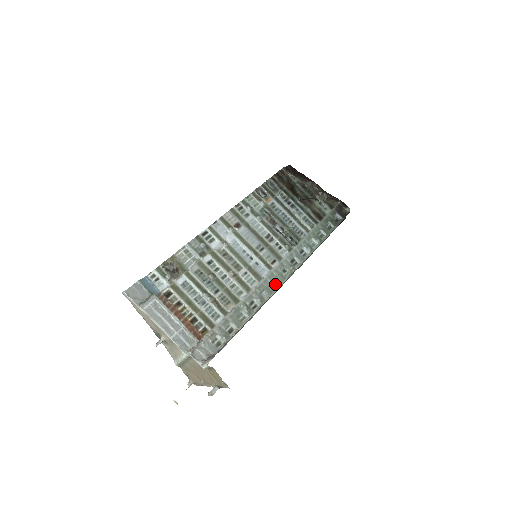
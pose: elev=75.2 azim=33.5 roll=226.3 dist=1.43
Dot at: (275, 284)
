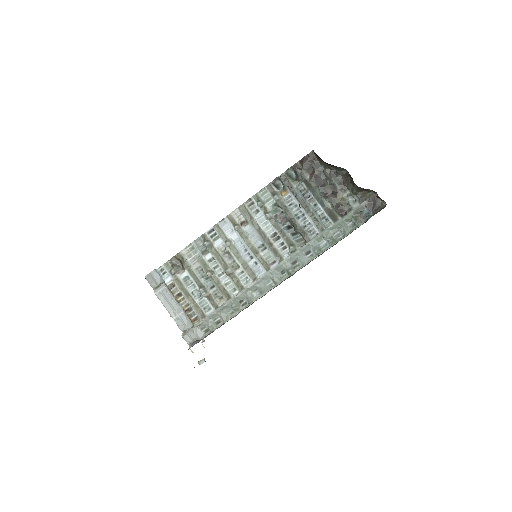
Dot at: (269, 285)
